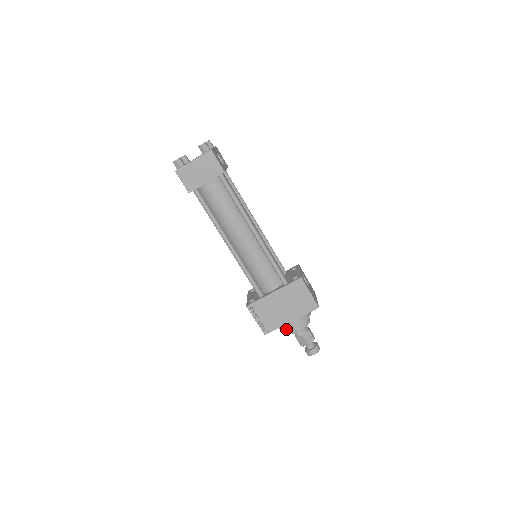
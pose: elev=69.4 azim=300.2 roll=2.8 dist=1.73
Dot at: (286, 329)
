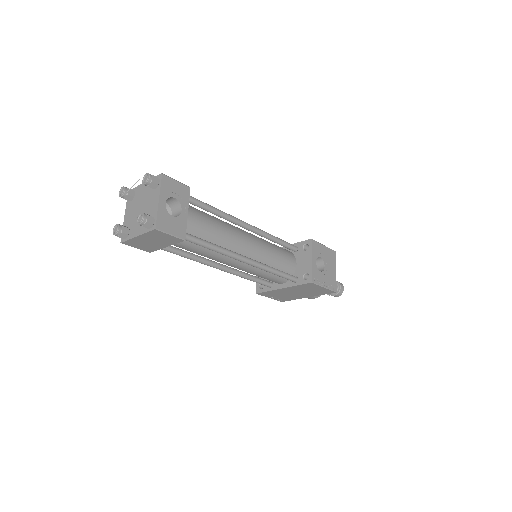
Dot at: occluded
